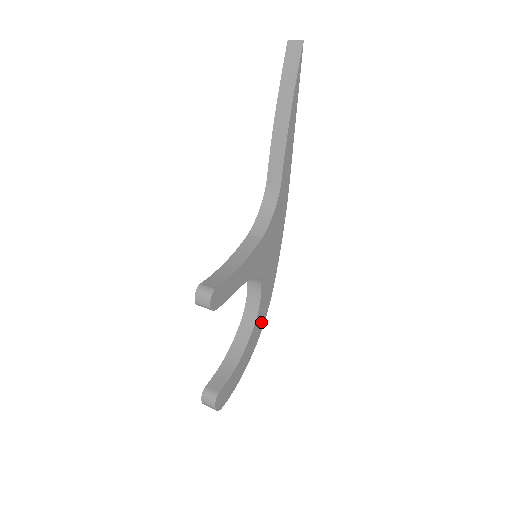
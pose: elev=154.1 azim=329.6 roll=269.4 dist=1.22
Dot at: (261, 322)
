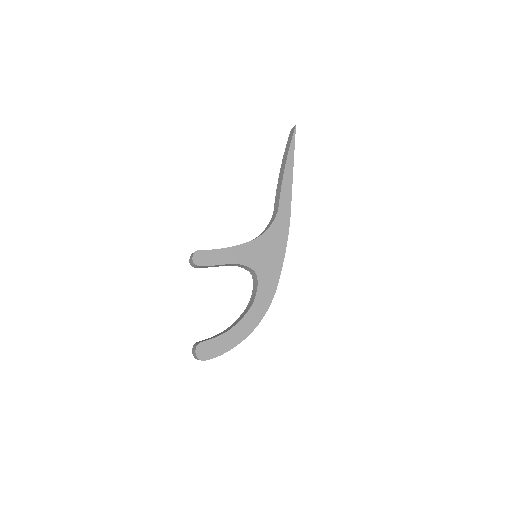
Dot at: (260, 312)
